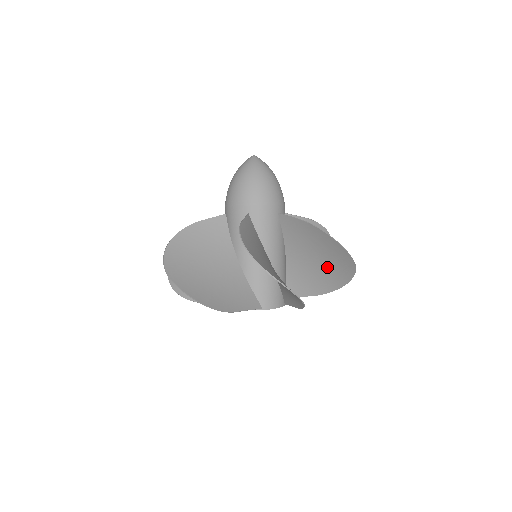
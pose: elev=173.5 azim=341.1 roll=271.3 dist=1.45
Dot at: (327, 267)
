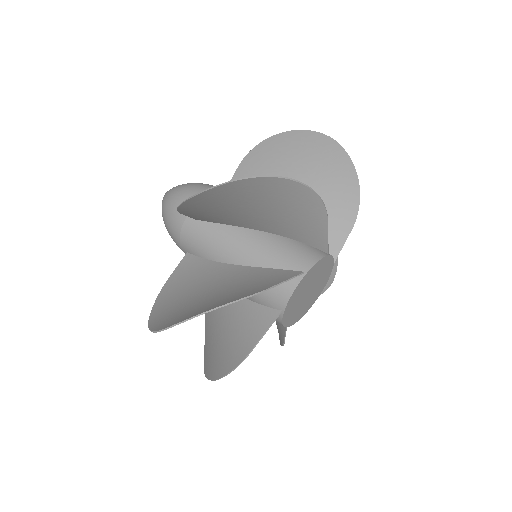
Dot at: occluded
